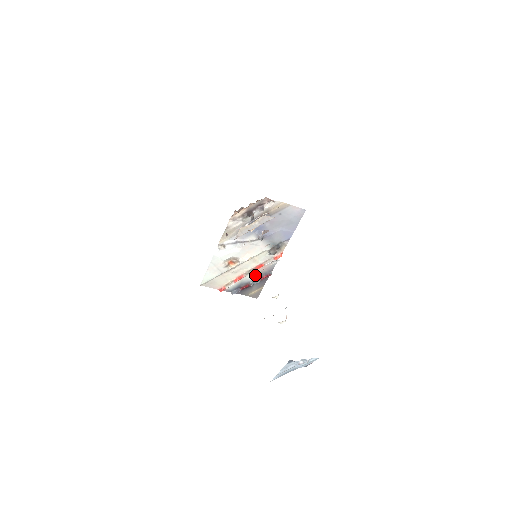
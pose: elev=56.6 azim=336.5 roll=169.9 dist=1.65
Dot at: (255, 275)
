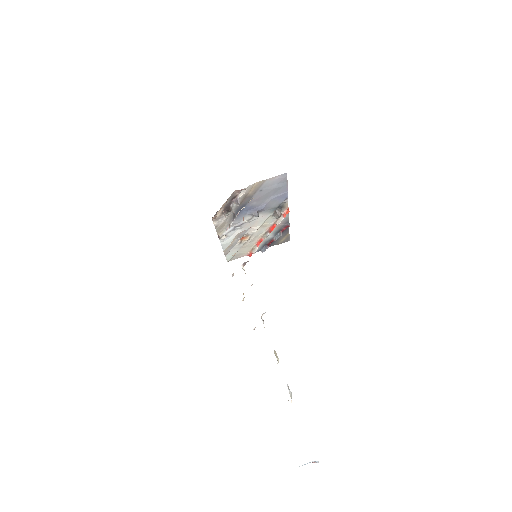
Dot at: occluded
